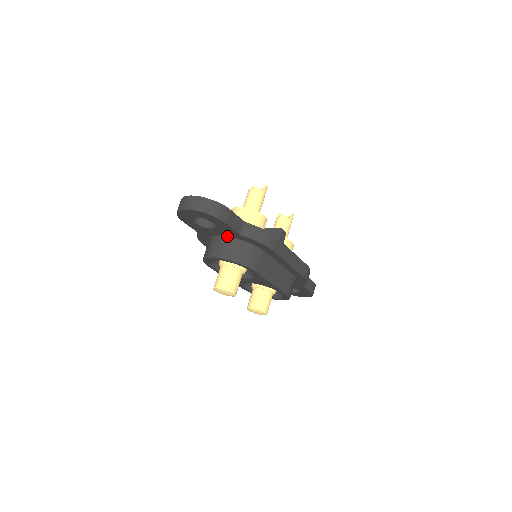
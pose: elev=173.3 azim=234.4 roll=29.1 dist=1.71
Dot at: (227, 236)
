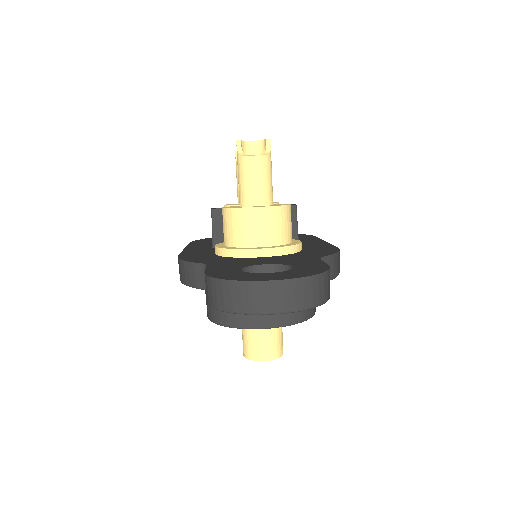
Dot at: occluded
